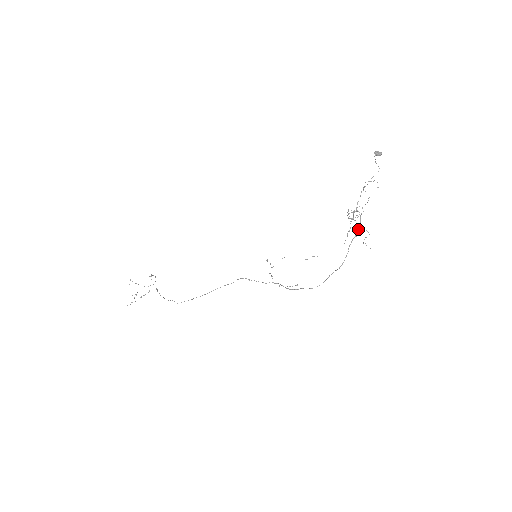
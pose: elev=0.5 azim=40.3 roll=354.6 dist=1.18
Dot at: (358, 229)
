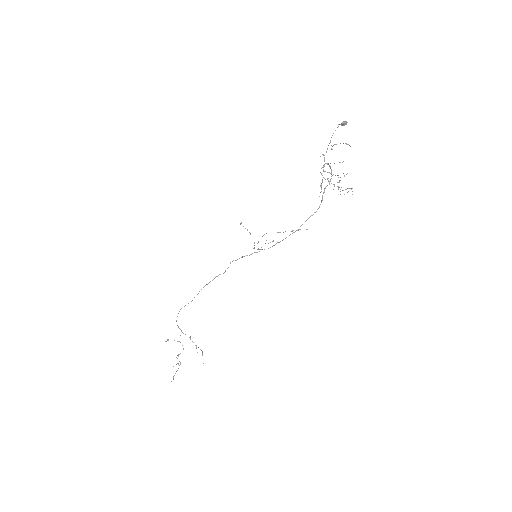
Dot at: (330, 179)
